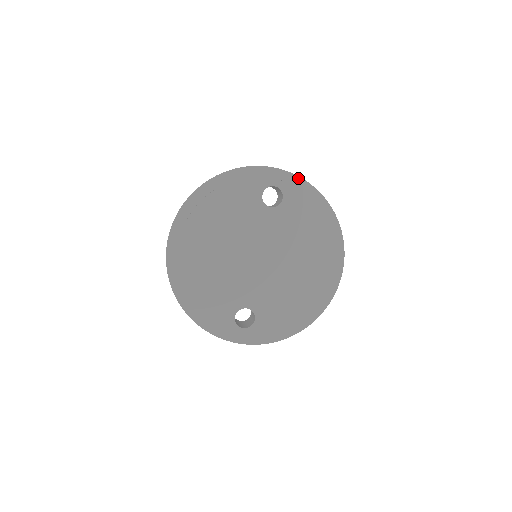
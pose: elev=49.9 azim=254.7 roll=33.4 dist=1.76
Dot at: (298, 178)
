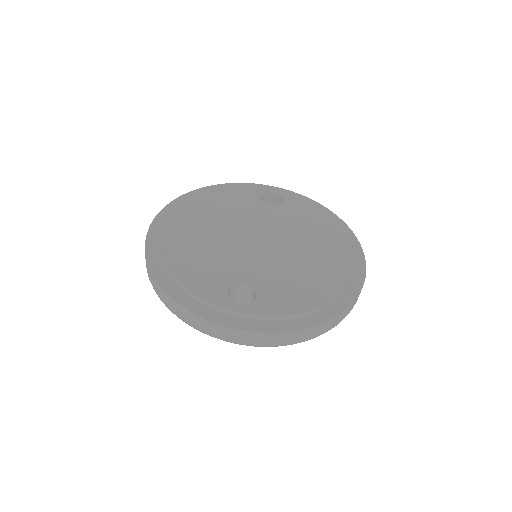
Dot at: (297, 194)
